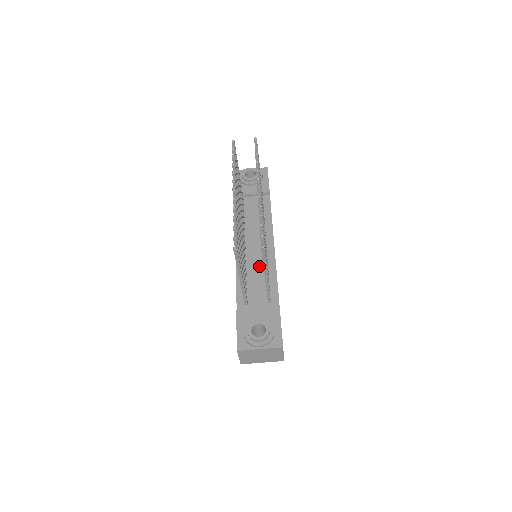
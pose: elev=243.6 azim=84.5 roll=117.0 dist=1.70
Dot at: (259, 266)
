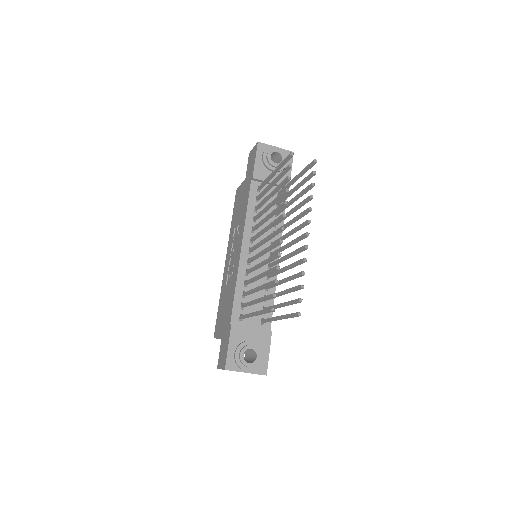
Dot at: occluded
